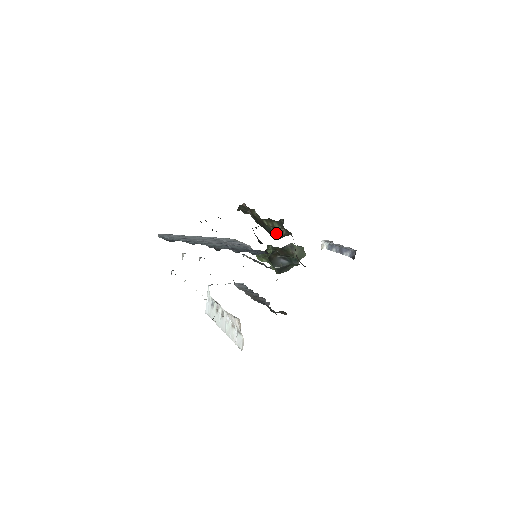
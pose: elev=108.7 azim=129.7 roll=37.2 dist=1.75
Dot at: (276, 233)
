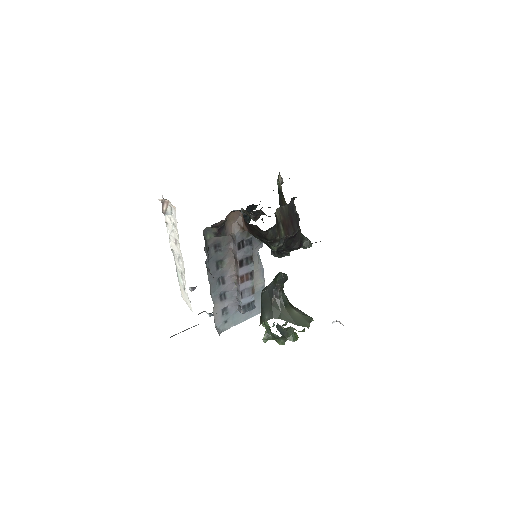
Dot at: occluded
